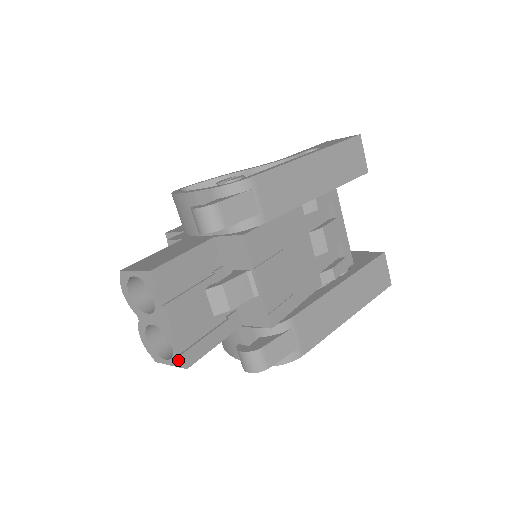
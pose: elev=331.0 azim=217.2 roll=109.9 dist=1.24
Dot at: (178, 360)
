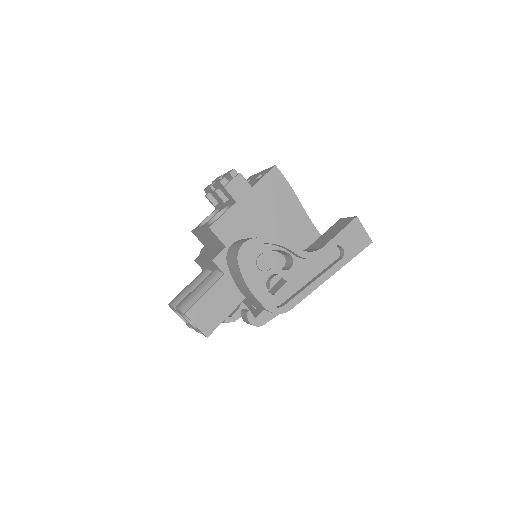
Dot at: (188, 325)
